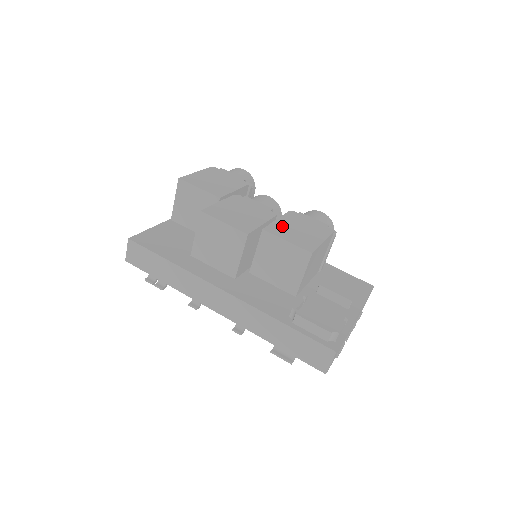
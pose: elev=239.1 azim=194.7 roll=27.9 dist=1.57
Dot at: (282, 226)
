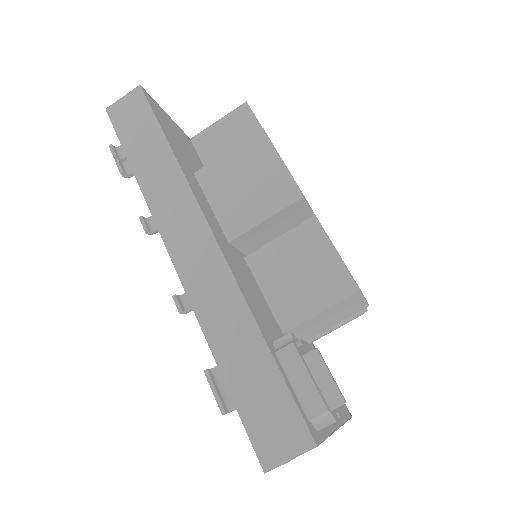
Dot at: occluded
